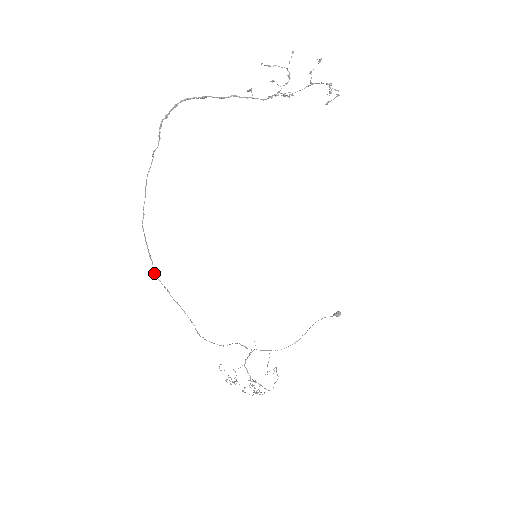
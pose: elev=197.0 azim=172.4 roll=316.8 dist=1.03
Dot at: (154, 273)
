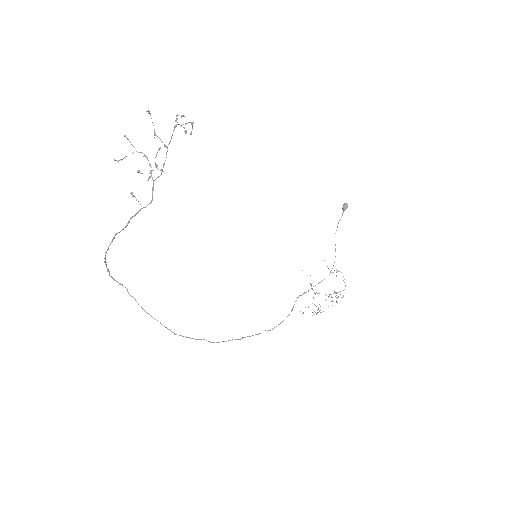
Dot at: occluded
